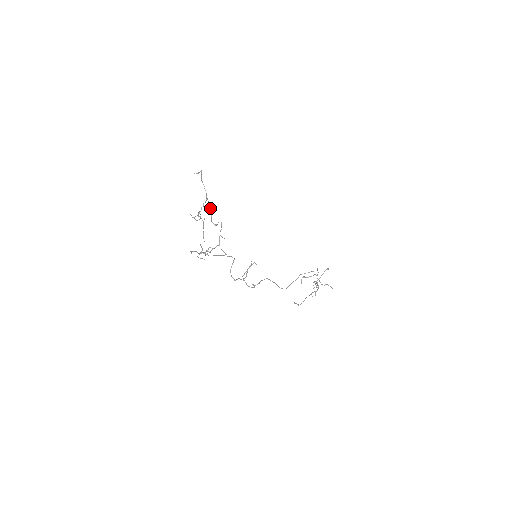
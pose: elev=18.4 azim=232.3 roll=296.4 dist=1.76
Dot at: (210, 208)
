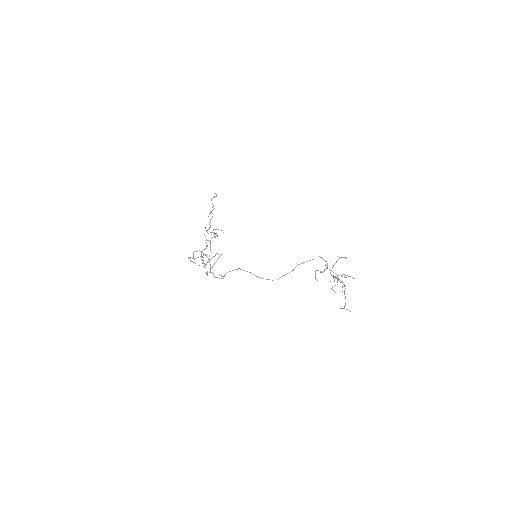
Dot at: occluded
